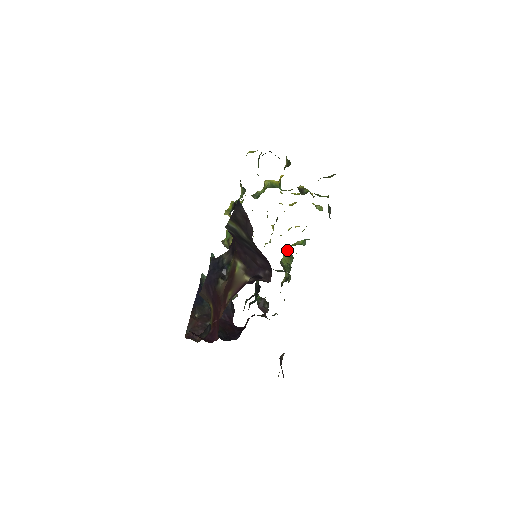
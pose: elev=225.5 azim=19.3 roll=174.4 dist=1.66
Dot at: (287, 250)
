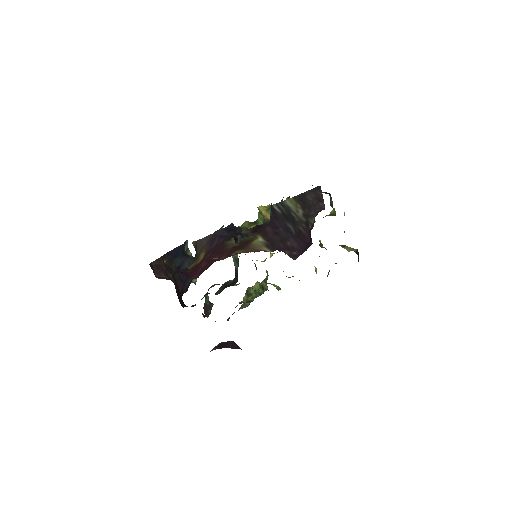
Dot at: (265, 281)
